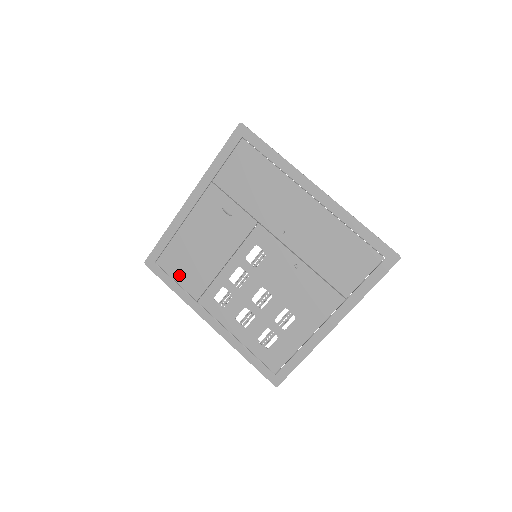
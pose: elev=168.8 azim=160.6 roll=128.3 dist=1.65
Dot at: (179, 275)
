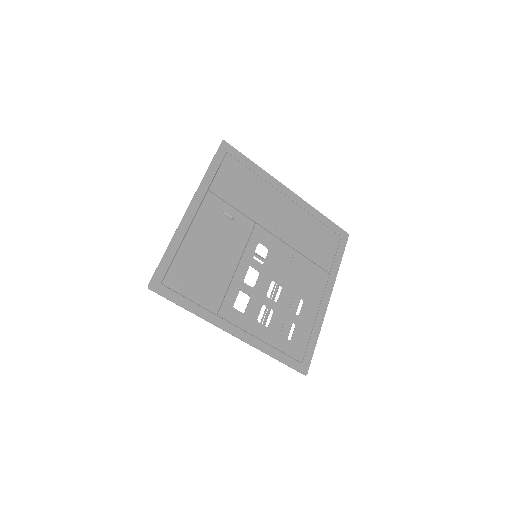
Dot at: (193, 291)
